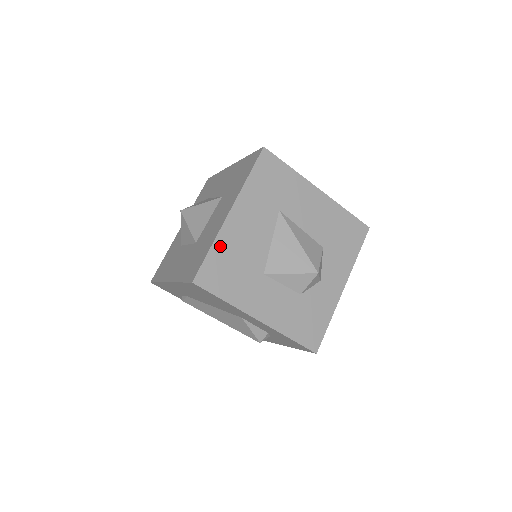
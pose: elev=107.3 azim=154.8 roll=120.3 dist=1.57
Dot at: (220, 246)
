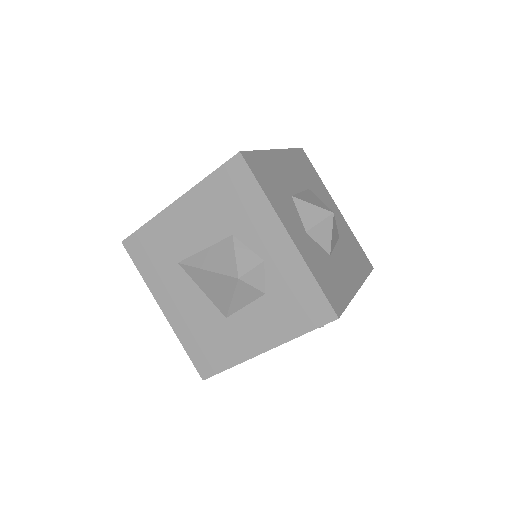
Dot at: (185, 339)
